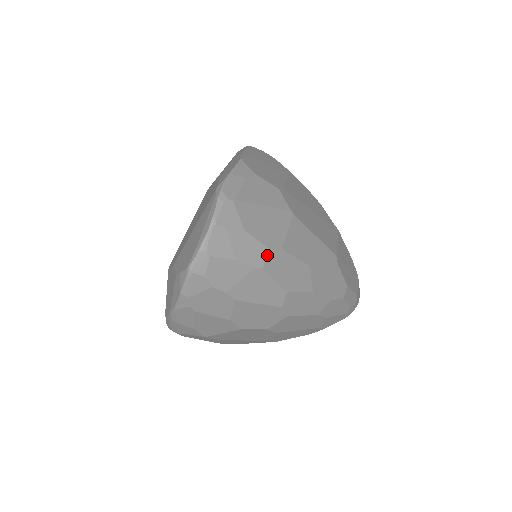
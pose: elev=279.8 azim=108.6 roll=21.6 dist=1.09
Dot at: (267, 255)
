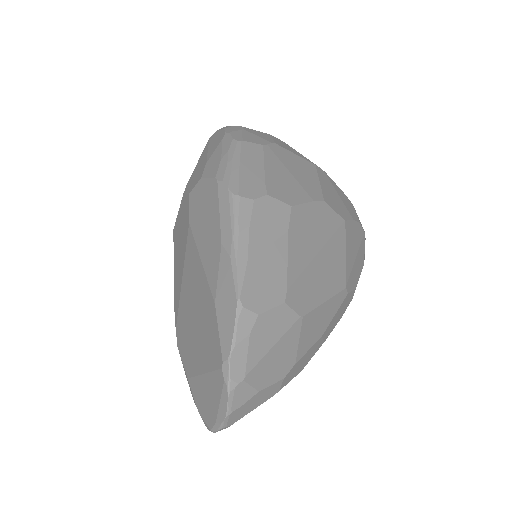
Dot at: (282, 382)
